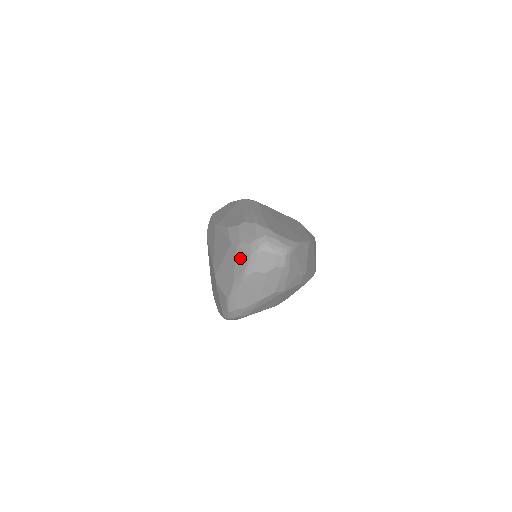
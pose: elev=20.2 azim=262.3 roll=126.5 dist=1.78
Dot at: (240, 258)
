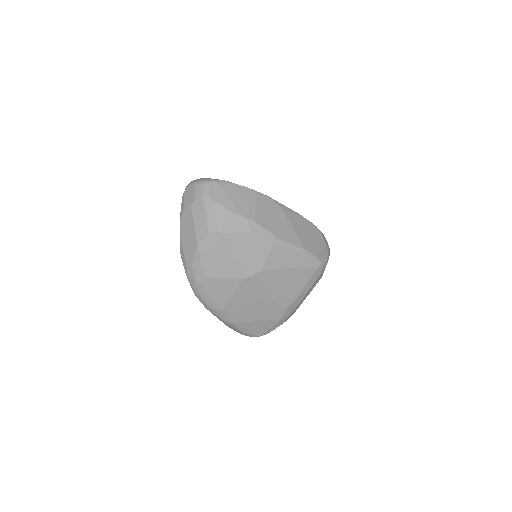
Dot at: occluded
